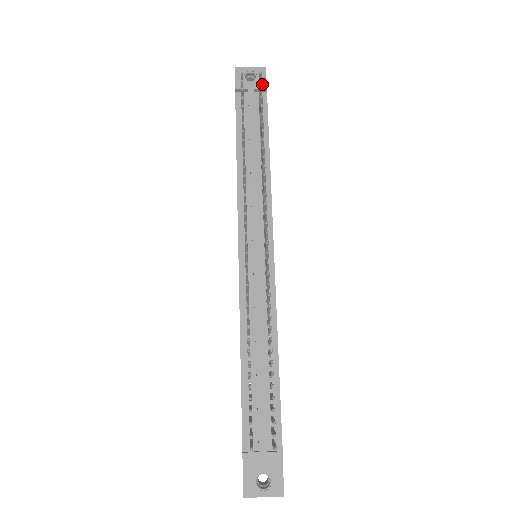
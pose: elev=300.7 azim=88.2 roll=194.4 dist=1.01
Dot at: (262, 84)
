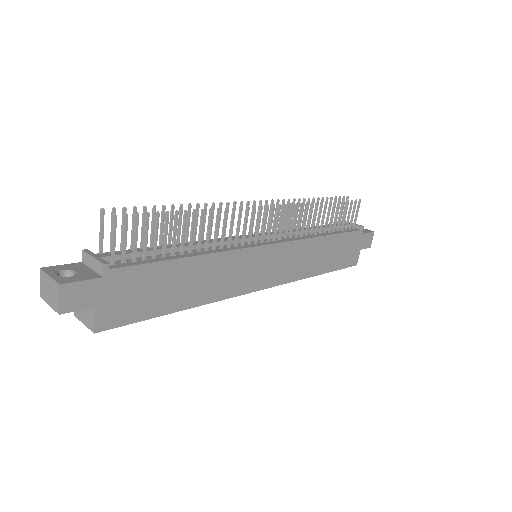
Dot at: (363, 232)
